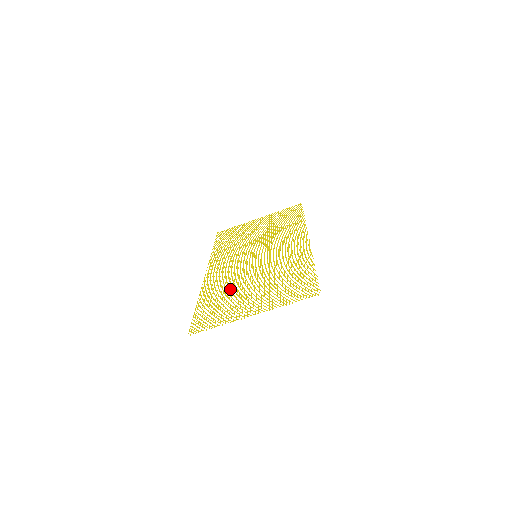
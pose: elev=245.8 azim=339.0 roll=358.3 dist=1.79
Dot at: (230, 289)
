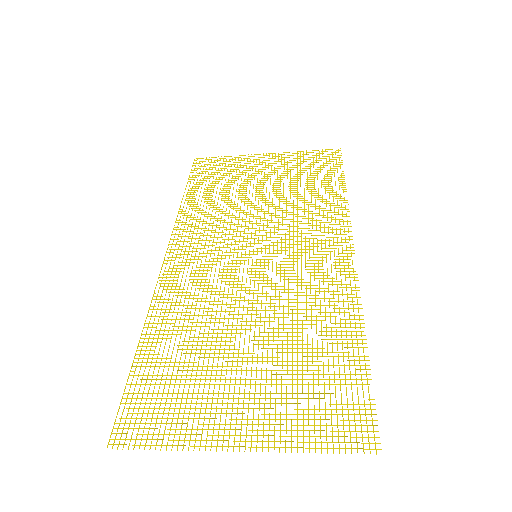
Dot at: (202, 333)
